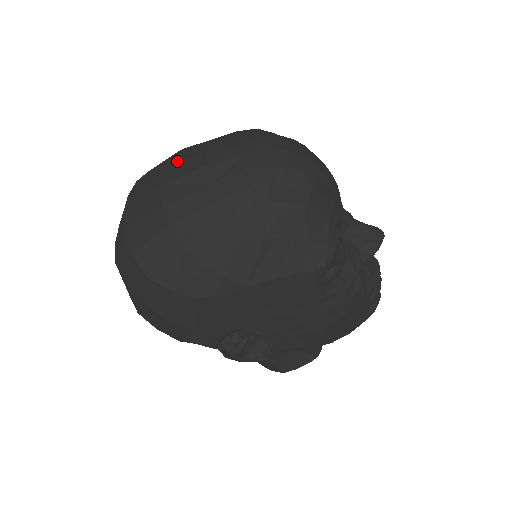
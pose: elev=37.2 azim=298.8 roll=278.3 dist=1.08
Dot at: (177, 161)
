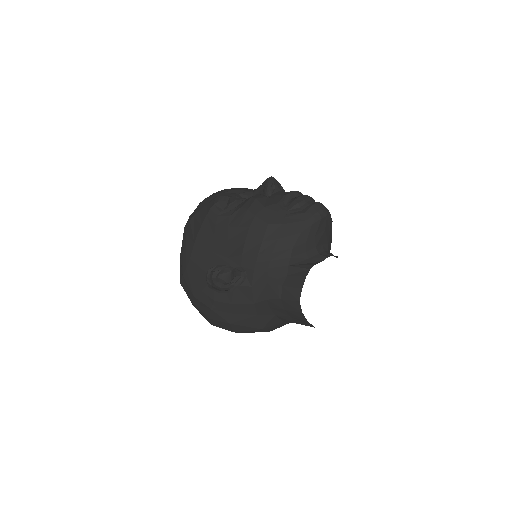
Dot at: occluded
